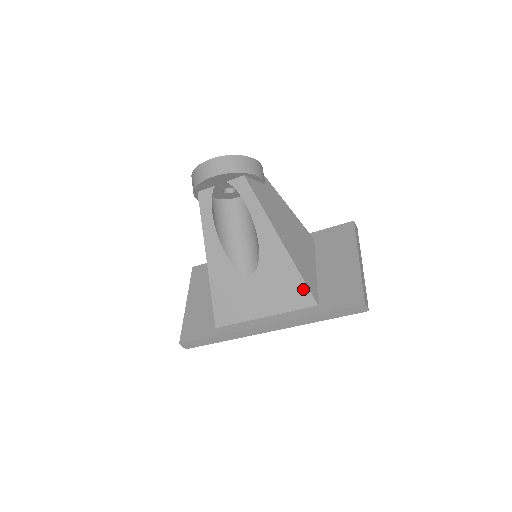
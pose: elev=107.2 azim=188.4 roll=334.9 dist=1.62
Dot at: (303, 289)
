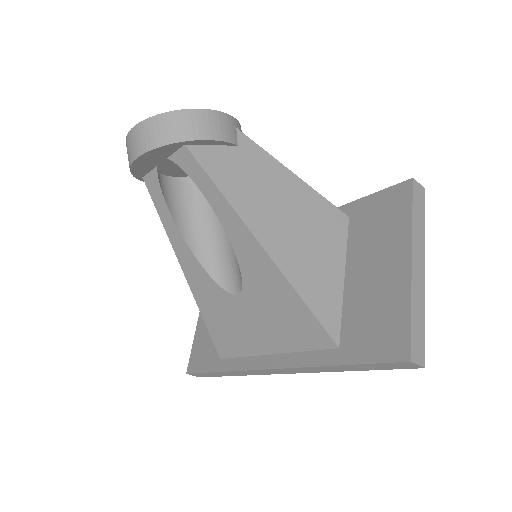
Dot at: (311, 321)
